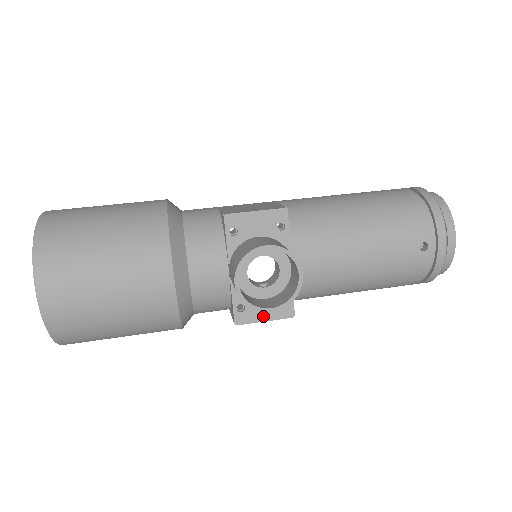
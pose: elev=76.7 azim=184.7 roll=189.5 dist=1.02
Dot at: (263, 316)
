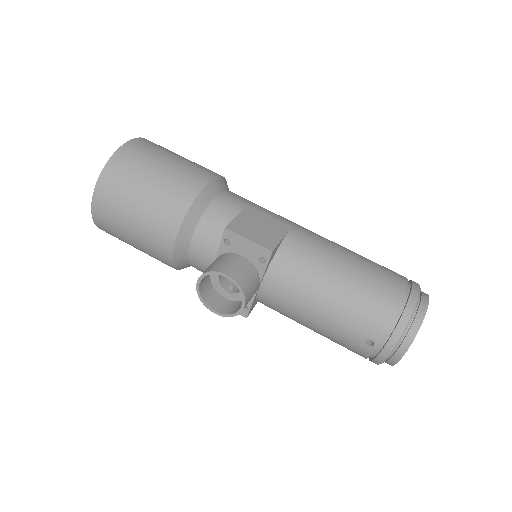
Dot at: occluded
